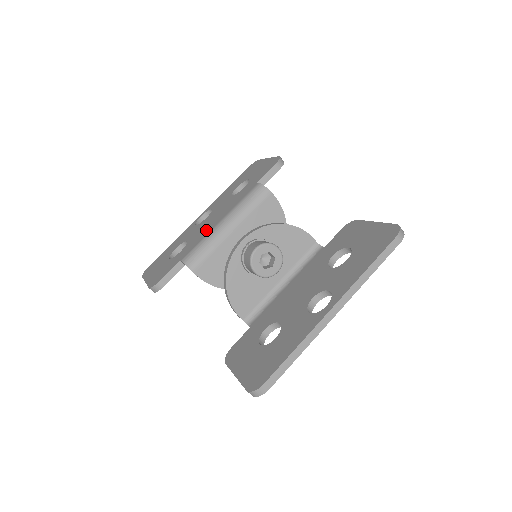
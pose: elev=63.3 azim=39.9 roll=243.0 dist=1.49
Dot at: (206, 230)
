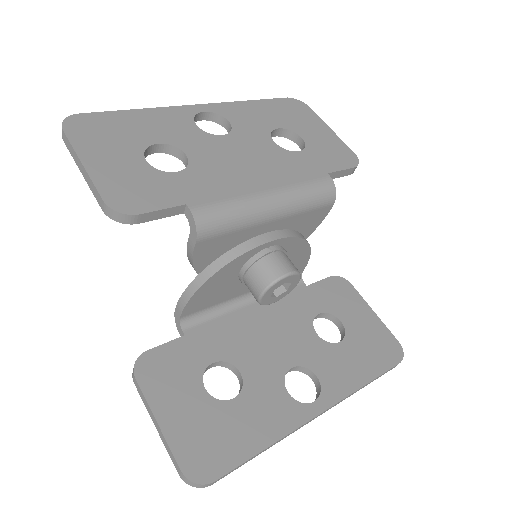
Dot at: (237, 180)
